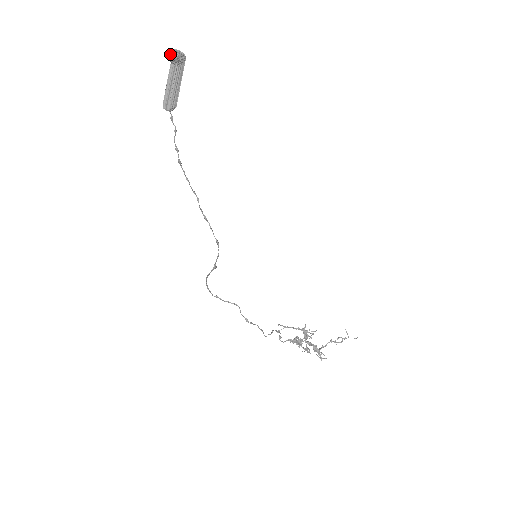
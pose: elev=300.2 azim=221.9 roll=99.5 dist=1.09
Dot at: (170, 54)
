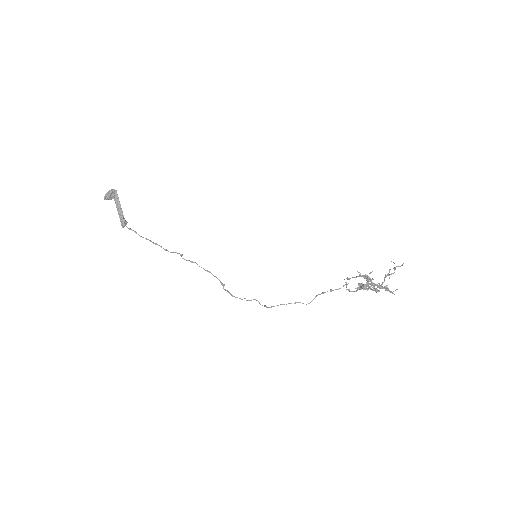
Dot at: (105, 199)
